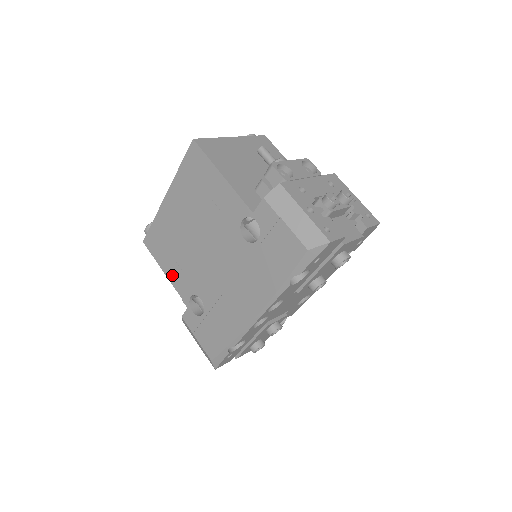
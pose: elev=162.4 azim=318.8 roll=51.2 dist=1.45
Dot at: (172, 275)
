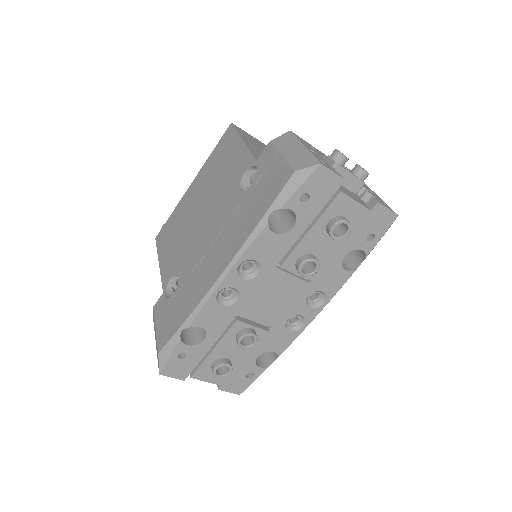
Dot at: (164, 261)
